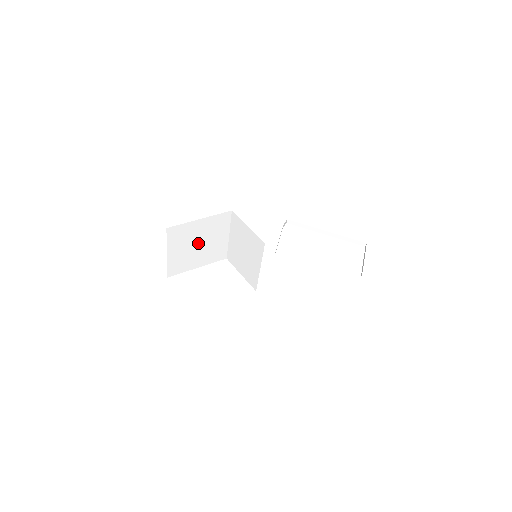
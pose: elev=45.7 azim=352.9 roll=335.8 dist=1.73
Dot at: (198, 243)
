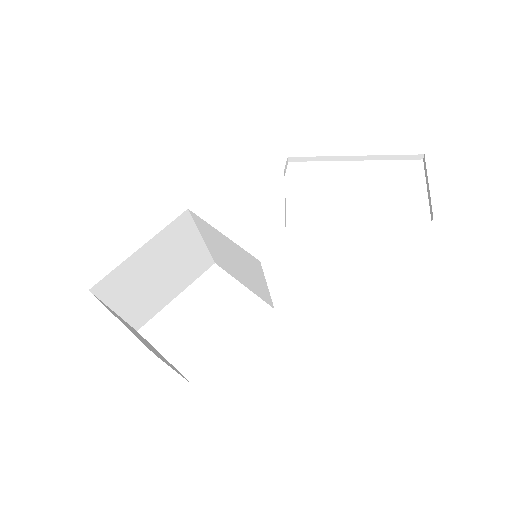
Dot at: (157, 274)
